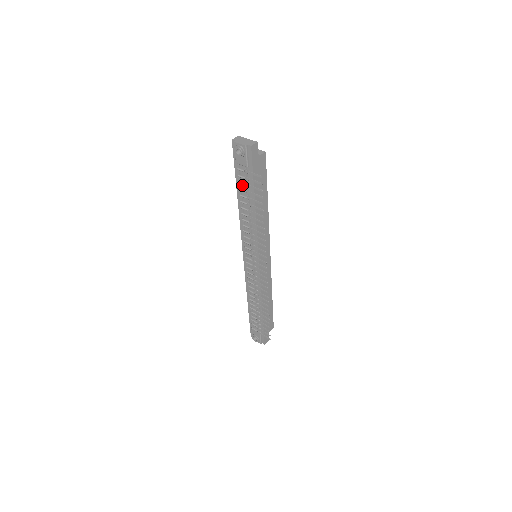
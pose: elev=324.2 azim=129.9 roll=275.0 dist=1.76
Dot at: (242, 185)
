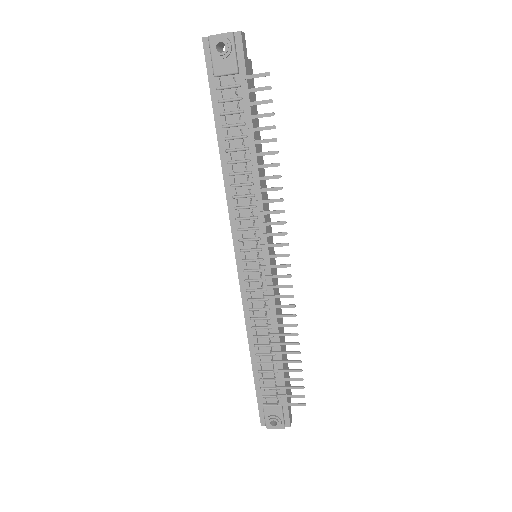
Dot at: (227, 117)
